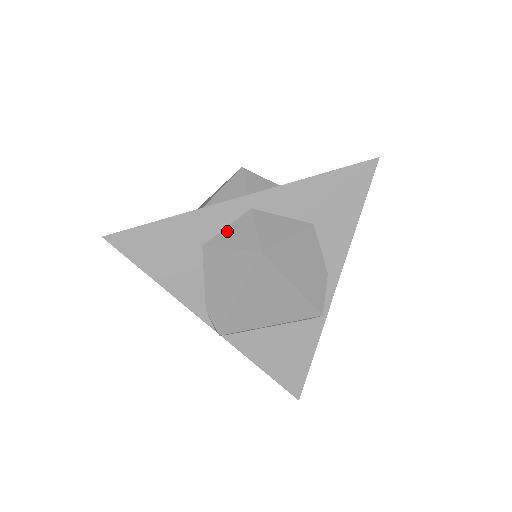
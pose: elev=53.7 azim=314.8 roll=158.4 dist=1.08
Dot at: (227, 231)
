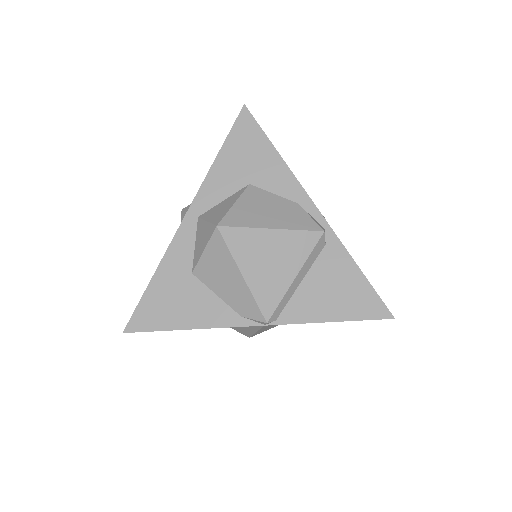
Dot at: (196, 246)
